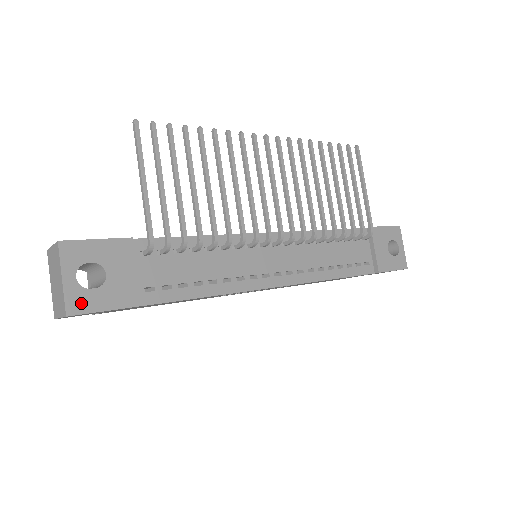
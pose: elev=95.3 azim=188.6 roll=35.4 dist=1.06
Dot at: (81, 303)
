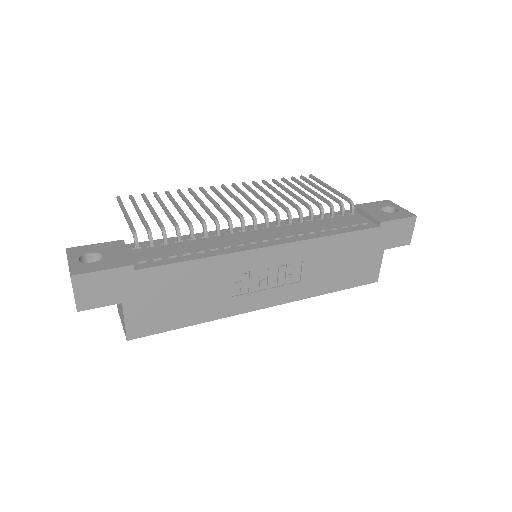
Dot at: (82, 269)
